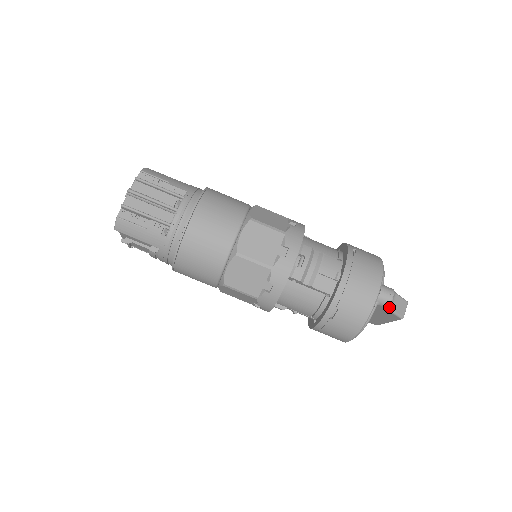
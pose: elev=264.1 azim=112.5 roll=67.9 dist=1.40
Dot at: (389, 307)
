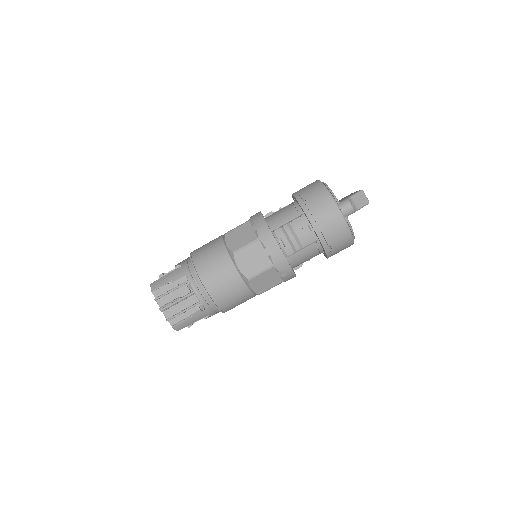
Dot at: (355, 211)
